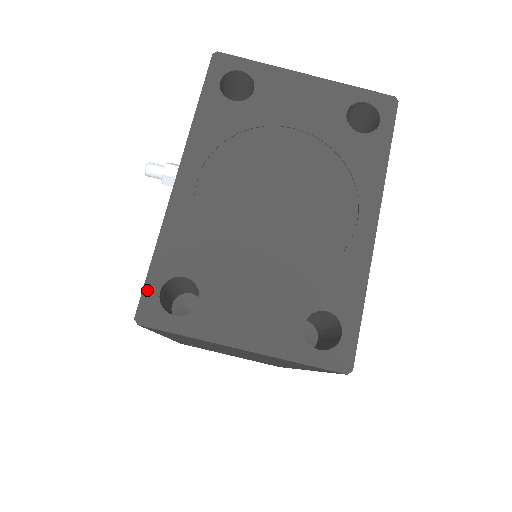
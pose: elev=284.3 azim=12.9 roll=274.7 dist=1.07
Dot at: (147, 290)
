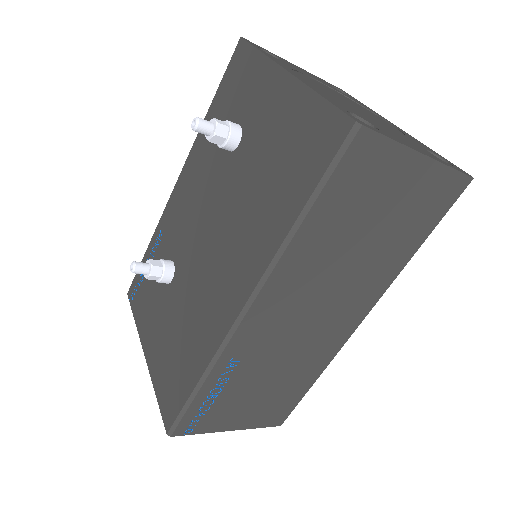
Dot at: (343, 111)
